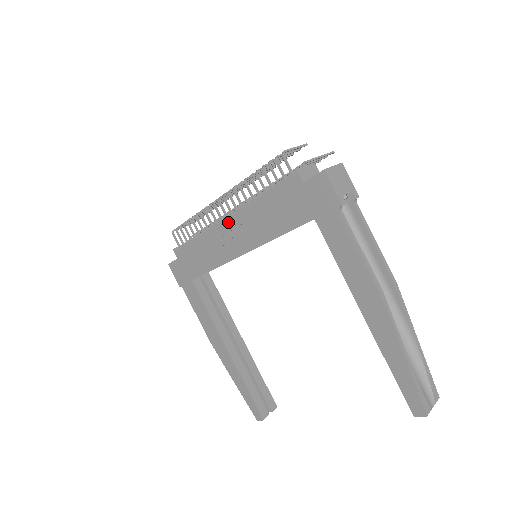
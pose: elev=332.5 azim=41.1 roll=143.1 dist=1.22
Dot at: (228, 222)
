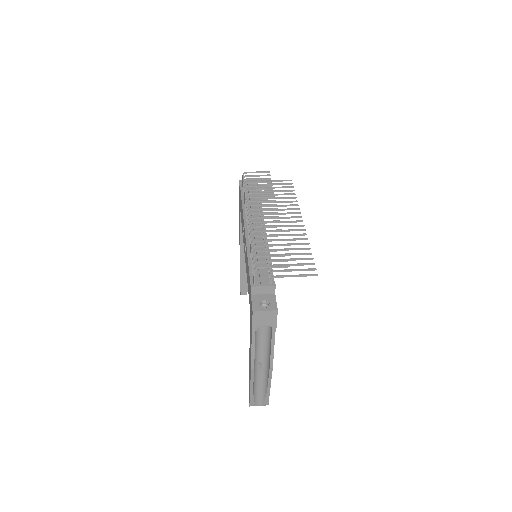
Dot at: (245, 232)
